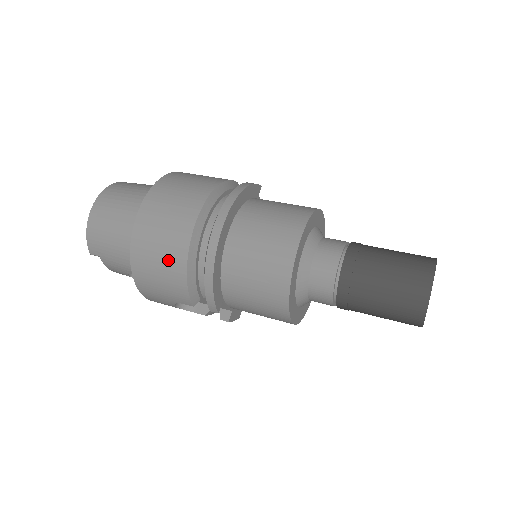
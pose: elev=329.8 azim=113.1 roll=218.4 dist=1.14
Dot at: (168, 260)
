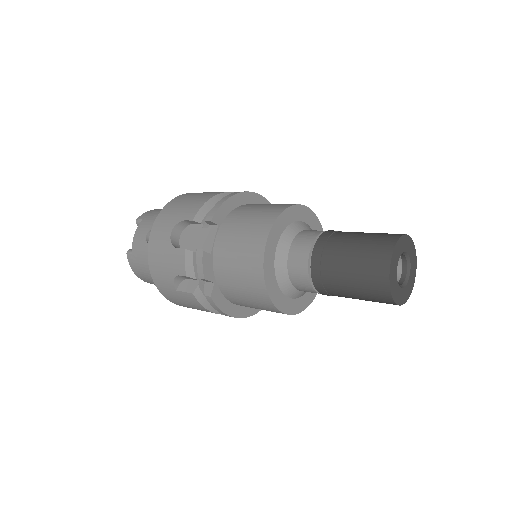
Dot at: (207, 194)
